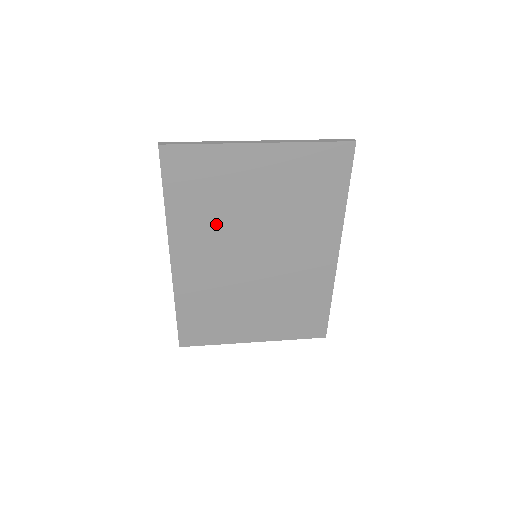
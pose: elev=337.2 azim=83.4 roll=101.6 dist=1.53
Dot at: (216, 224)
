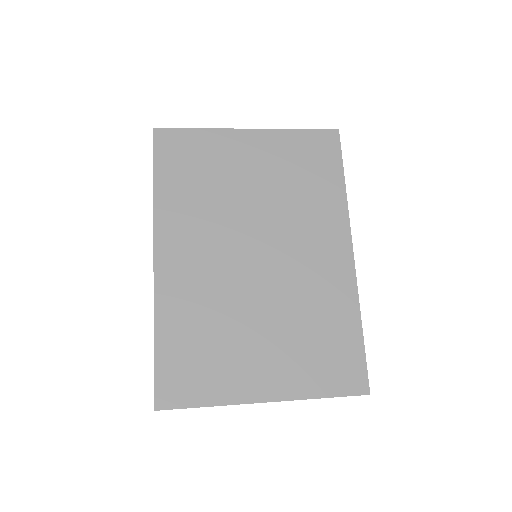
Dot at: (208, 211)
